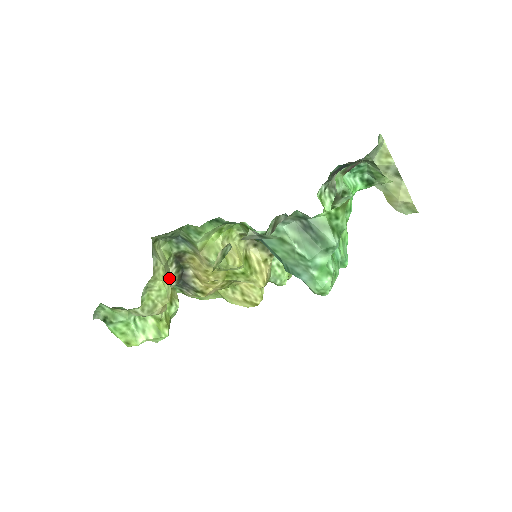
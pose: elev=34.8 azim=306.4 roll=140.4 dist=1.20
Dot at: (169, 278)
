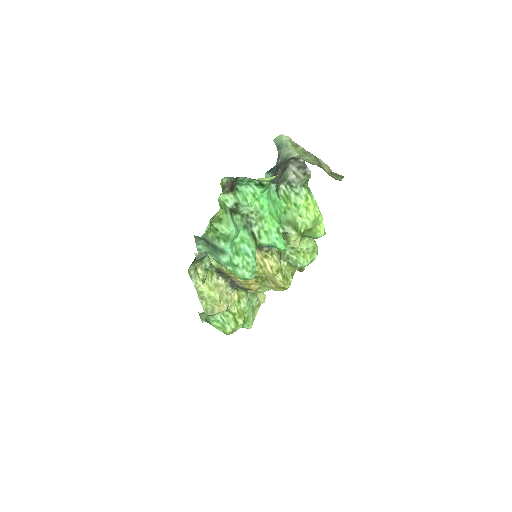
Dot at: (218, 287)
